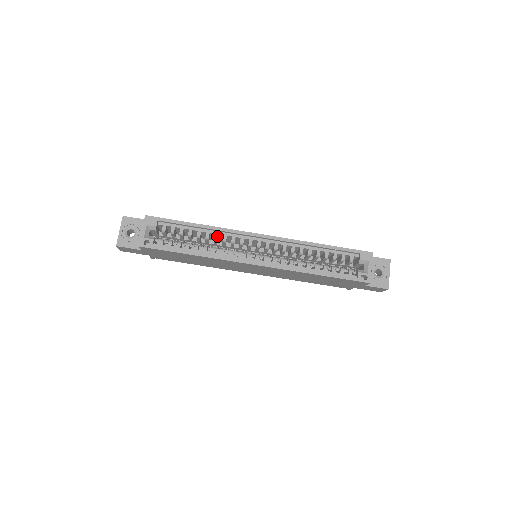
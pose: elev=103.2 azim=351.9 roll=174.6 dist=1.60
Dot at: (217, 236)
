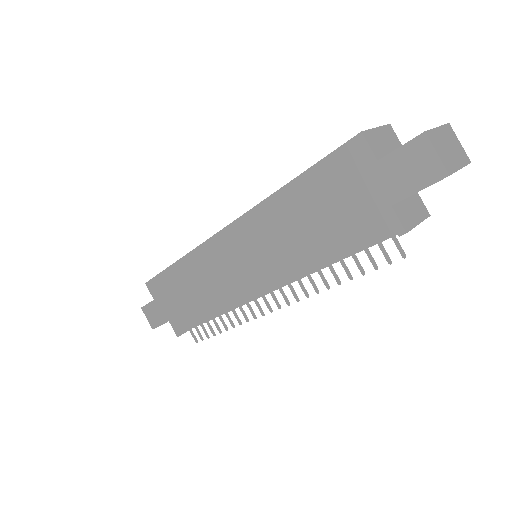
Dot at: occluded
